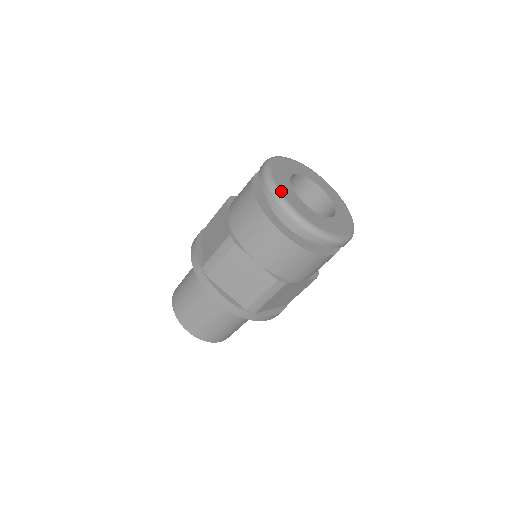
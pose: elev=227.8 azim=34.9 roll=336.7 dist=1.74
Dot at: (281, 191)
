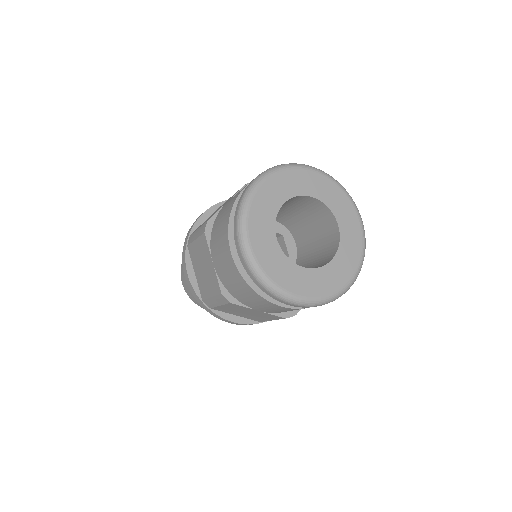
Dot at: (267, 274)
